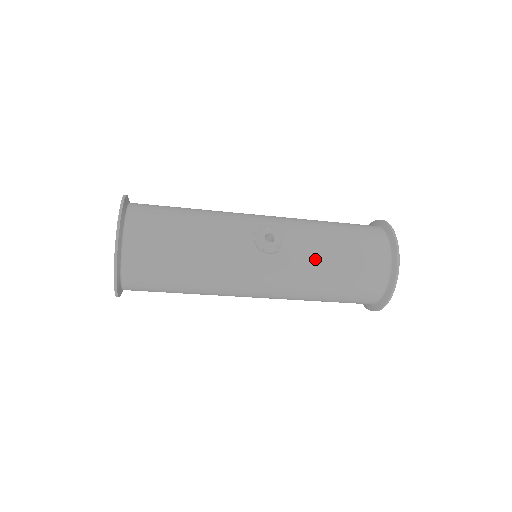
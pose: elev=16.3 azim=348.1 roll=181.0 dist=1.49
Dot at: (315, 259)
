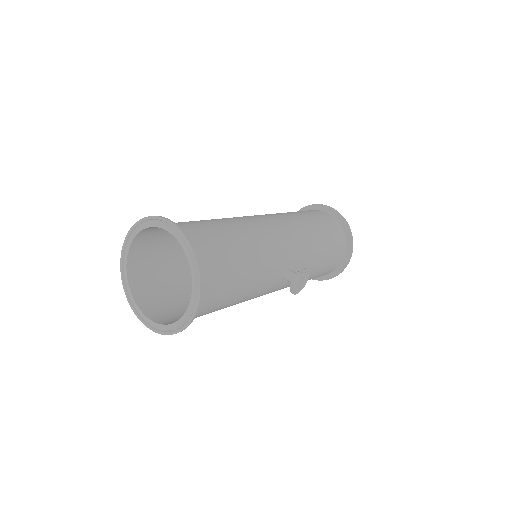
Dot at: occluded
